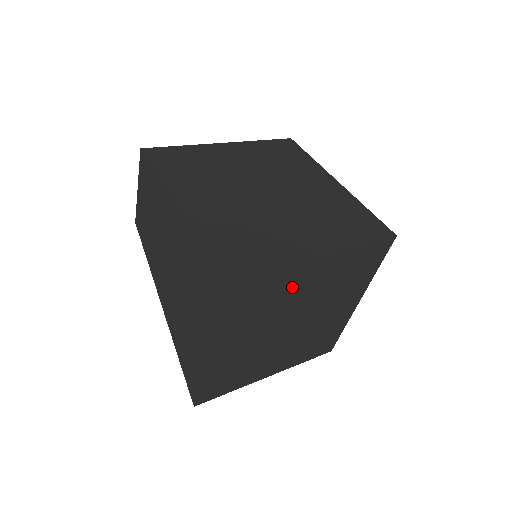
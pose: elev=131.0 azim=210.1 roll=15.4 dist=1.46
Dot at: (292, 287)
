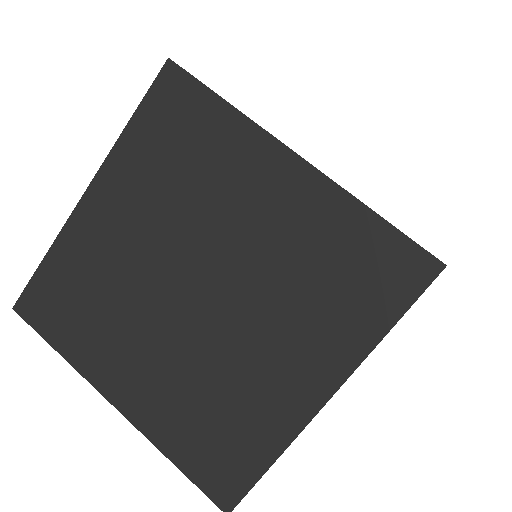
Dot at: (230, 183)
